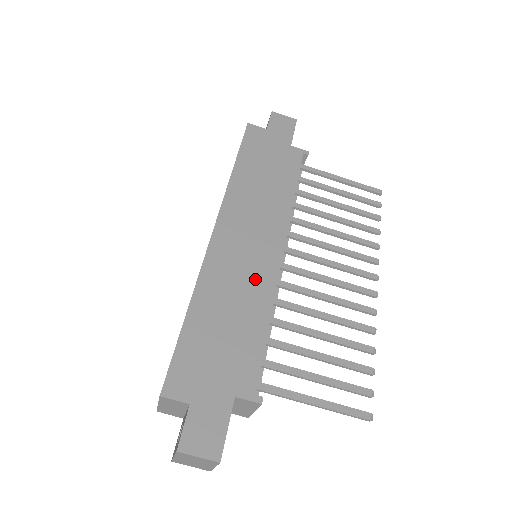
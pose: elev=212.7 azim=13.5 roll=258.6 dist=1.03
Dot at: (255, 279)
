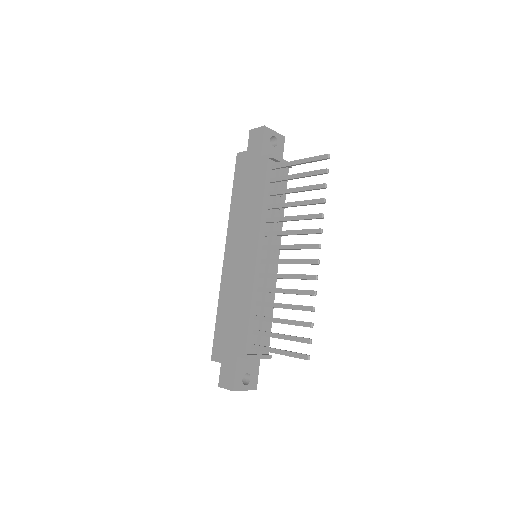
Dot at: (243, 281)
